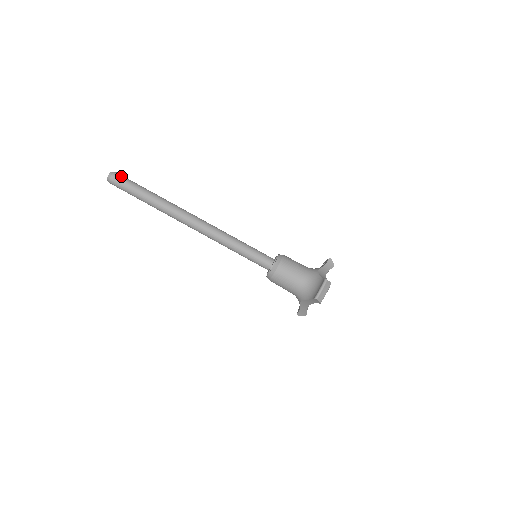
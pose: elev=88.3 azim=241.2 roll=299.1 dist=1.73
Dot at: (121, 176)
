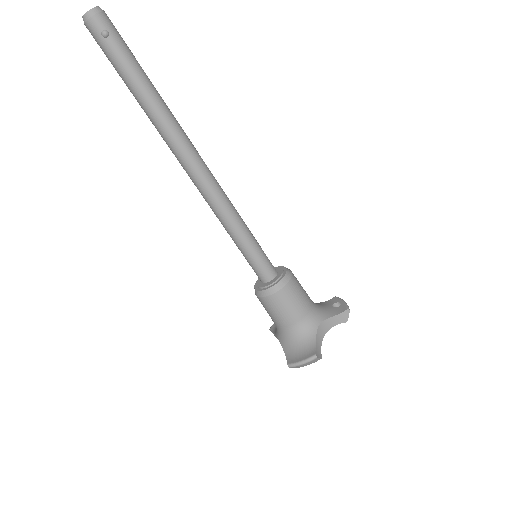
Dot at: (107, 27)
